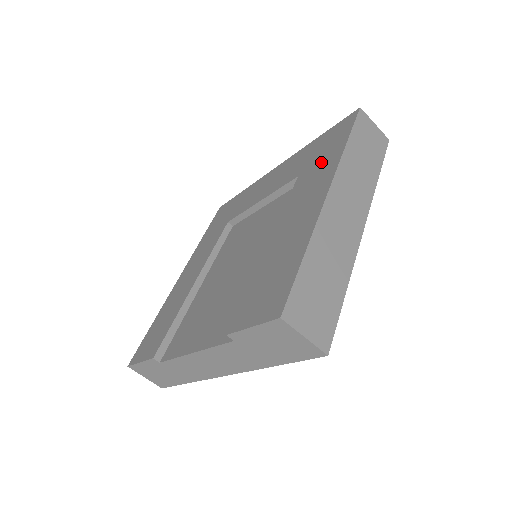
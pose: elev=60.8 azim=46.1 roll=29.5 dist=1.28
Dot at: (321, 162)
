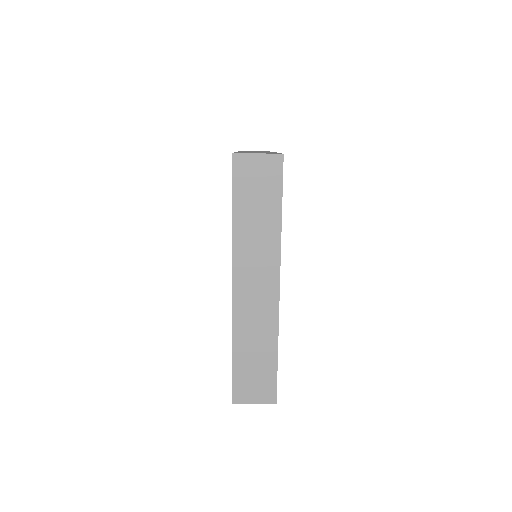
Dot at: occluded
